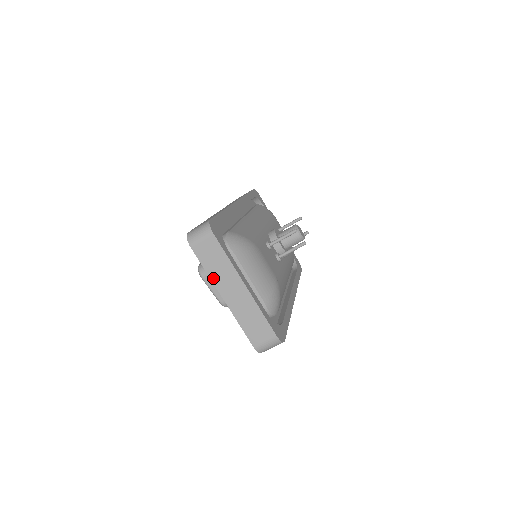
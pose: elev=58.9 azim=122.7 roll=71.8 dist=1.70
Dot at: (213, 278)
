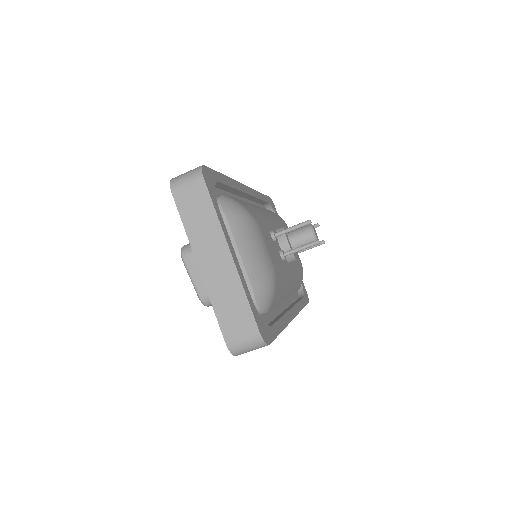
Dot at: (191, 238)
